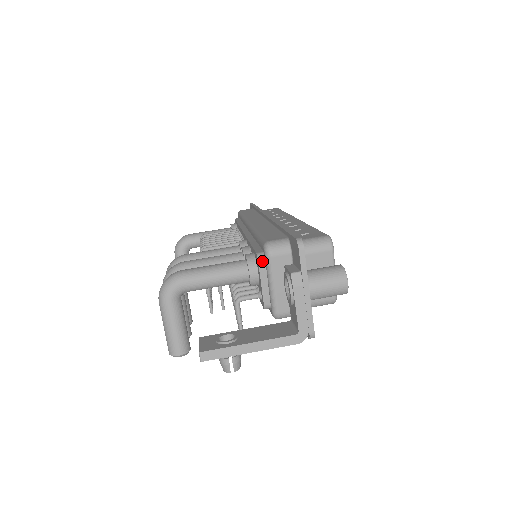
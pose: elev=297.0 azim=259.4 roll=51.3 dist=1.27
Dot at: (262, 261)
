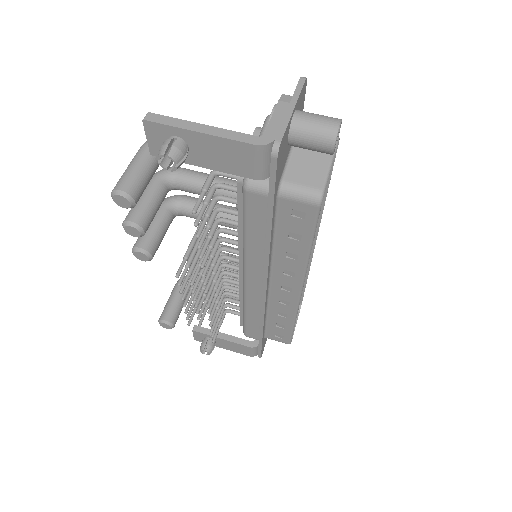
Dot at: (260, 128)
